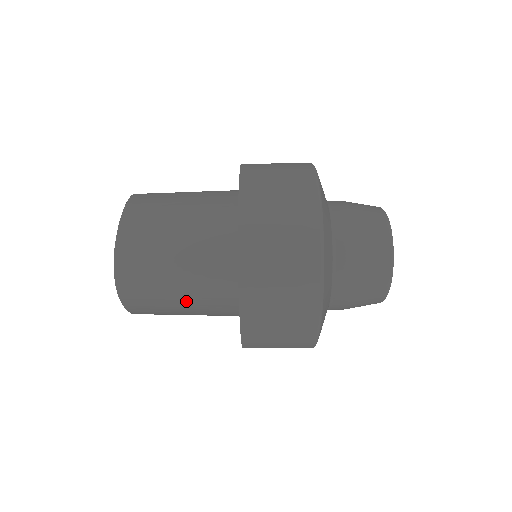
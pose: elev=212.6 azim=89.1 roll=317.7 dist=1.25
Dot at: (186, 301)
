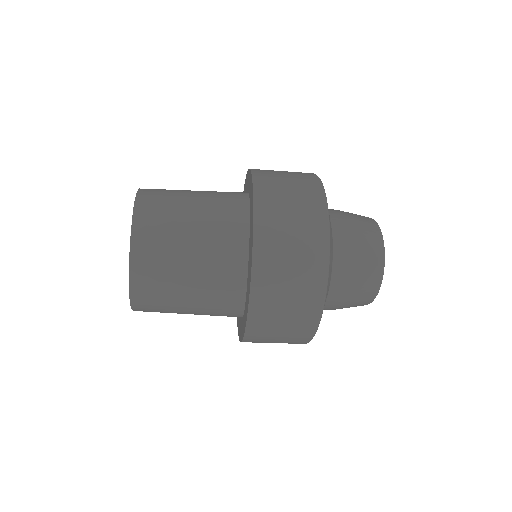
Dot at: occluded
